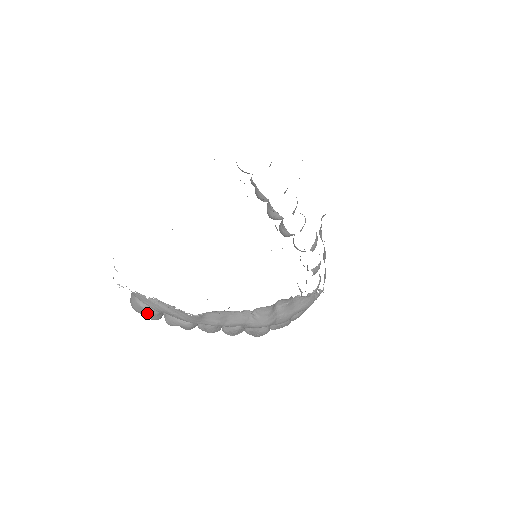
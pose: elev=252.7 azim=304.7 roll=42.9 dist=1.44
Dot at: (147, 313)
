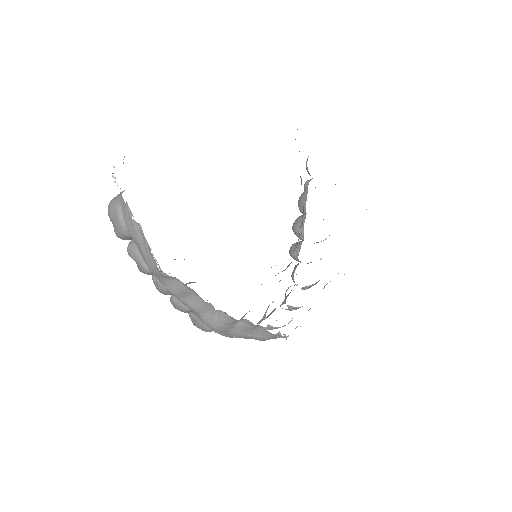
Dot at: (118, 227)
